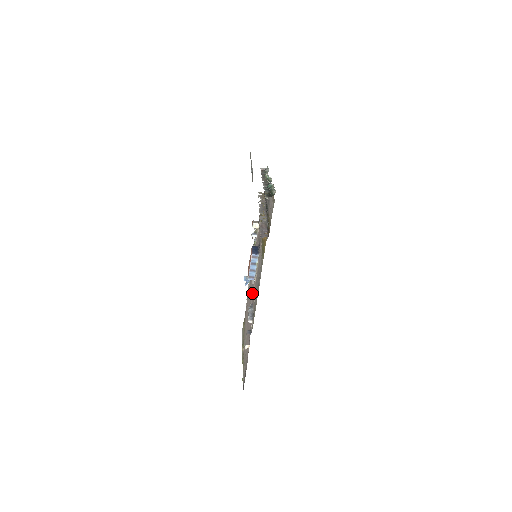
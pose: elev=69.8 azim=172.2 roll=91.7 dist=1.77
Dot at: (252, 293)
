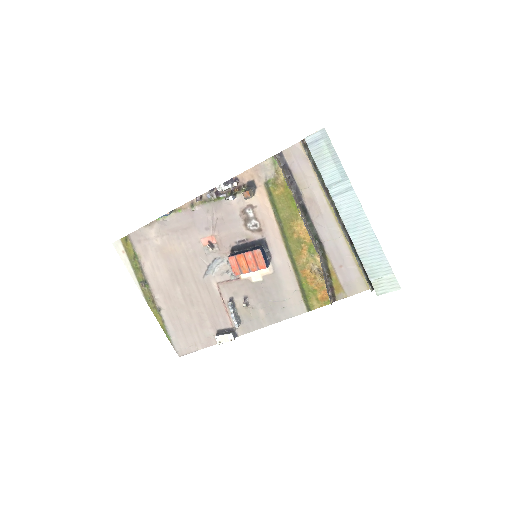
Dot at: (219, 275)
